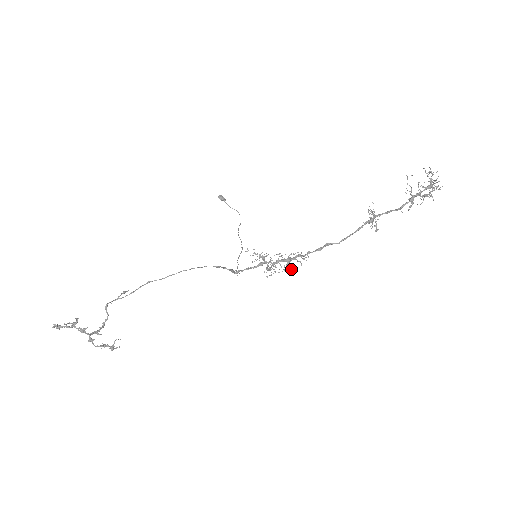
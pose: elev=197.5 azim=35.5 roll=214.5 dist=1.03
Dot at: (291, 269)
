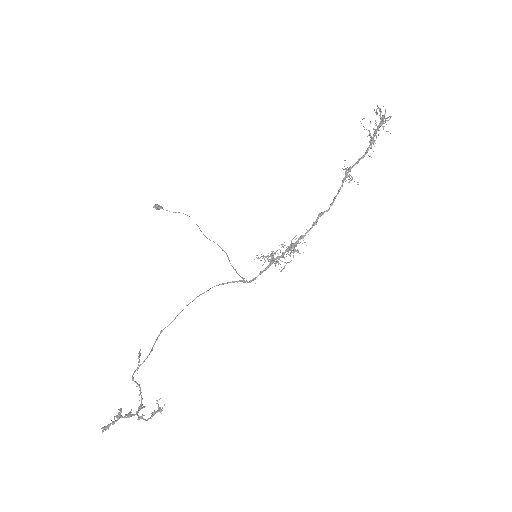
Dot at: (300, 253)
